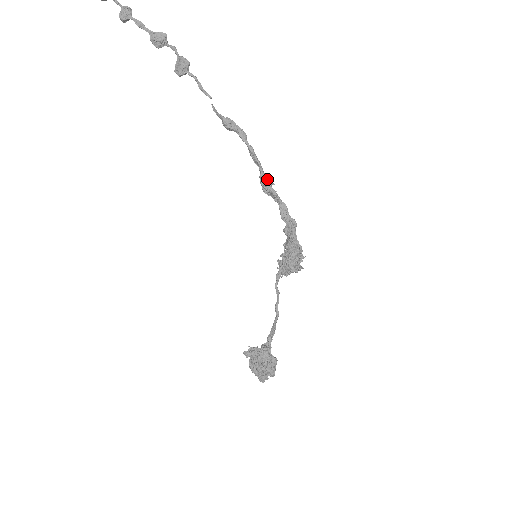
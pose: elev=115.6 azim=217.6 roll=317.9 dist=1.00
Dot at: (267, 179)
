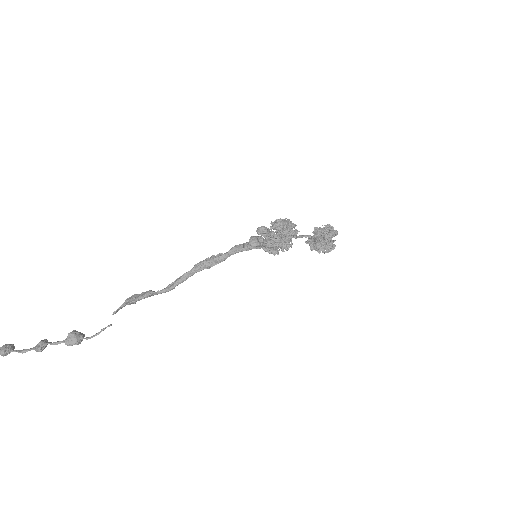
Dot at: (201, 270)
